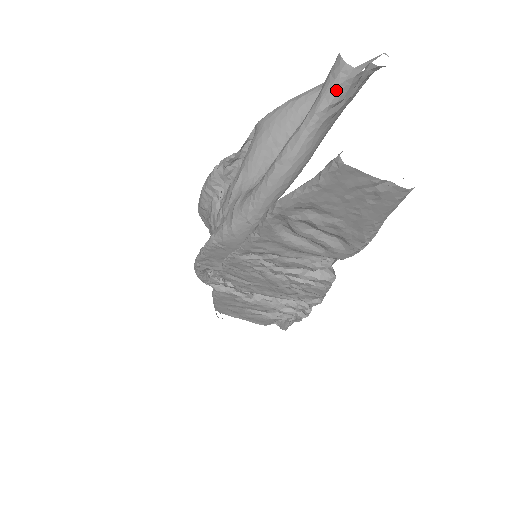
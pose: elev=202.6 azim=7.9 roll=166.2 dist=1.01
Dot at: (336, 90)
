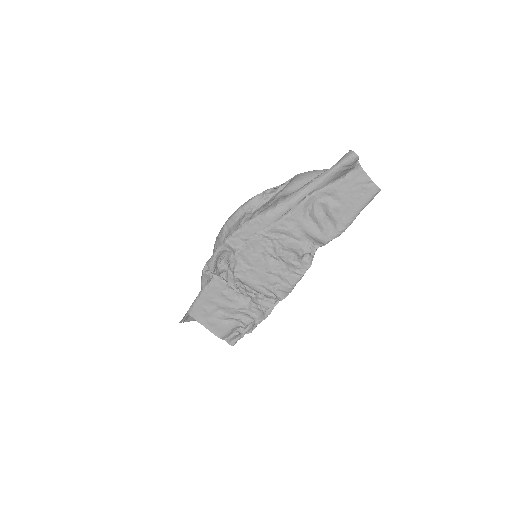
Dot at: (348, 160)
